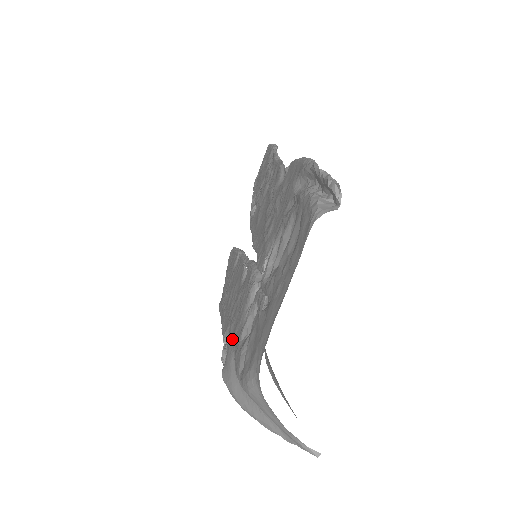
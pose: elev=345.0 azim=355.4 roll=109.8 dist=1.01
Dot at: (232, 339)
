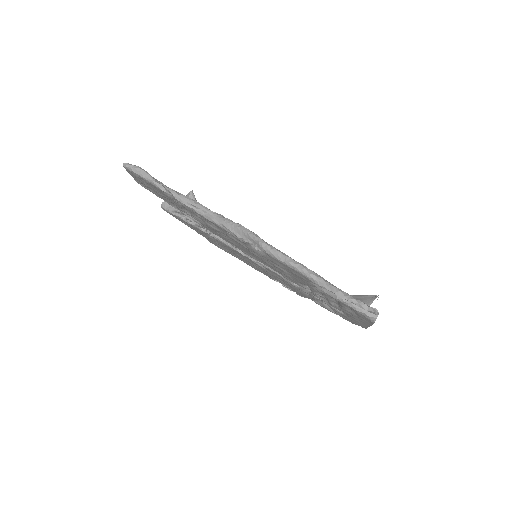
Dot at: (298, 293)
